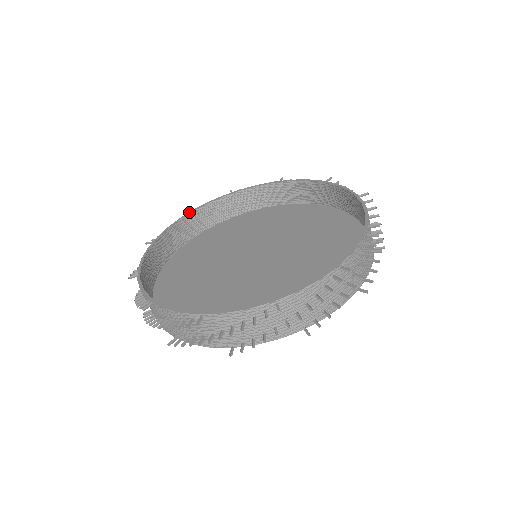
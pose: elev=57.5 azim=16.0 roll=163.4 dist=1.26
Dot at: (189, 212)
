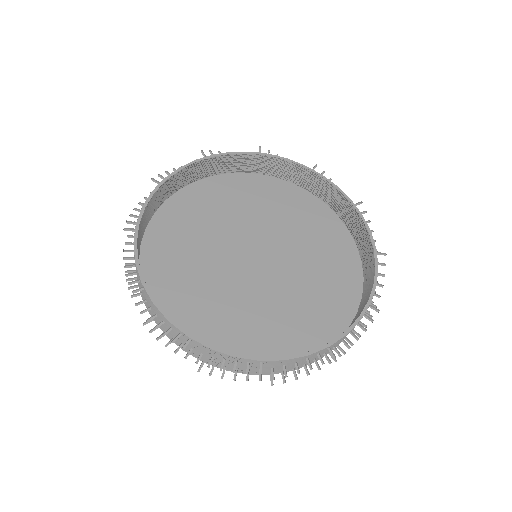
Dot at: (263, 153)
